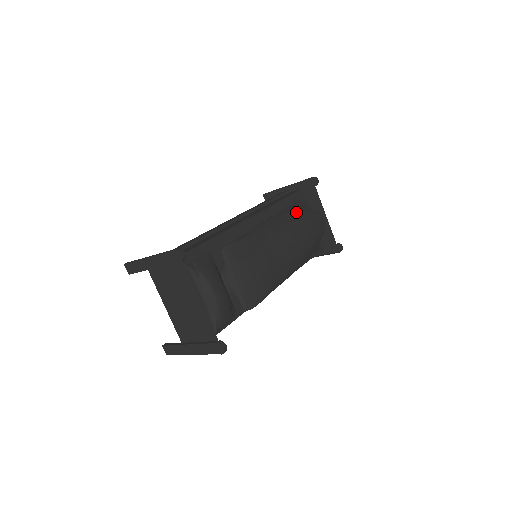
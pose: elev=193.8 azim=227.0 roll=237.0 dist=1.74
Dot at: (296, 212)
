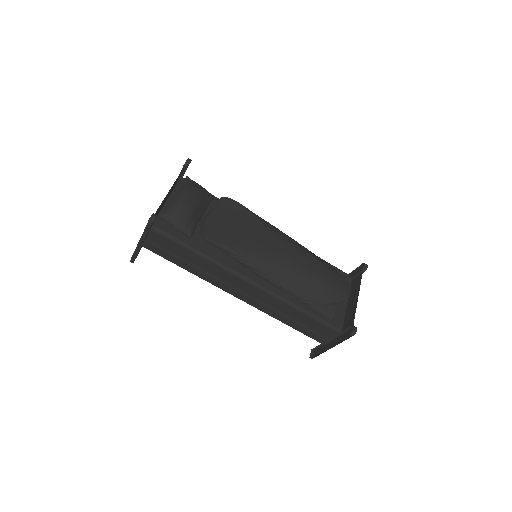
Dot at: occluded
